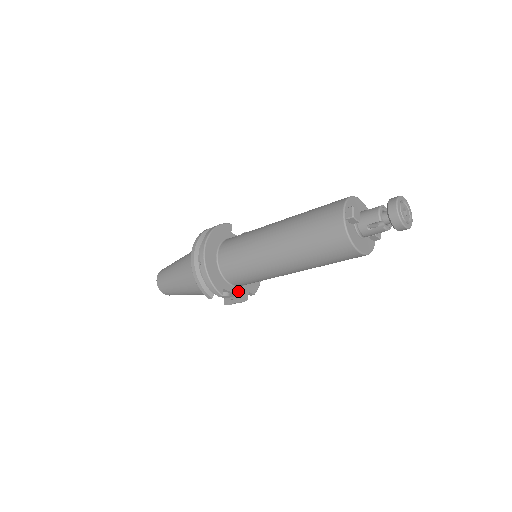
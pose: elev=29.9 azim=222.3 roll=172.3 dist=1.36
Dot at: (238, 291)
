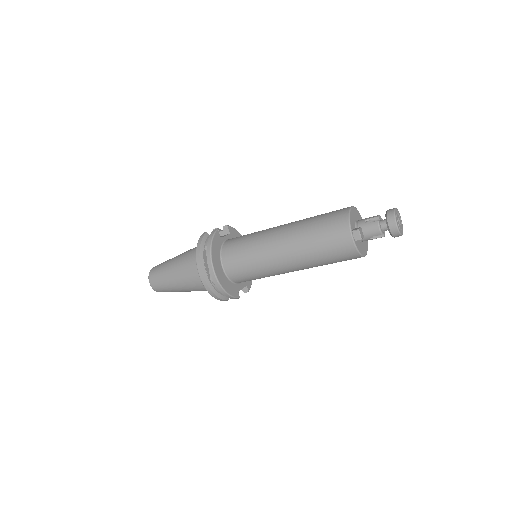
Dot at: (245, 283)
